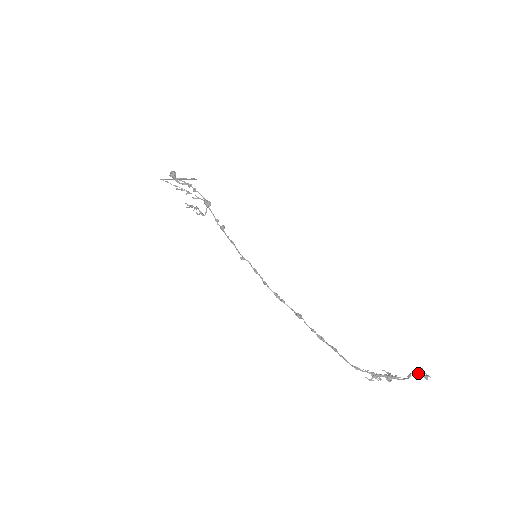
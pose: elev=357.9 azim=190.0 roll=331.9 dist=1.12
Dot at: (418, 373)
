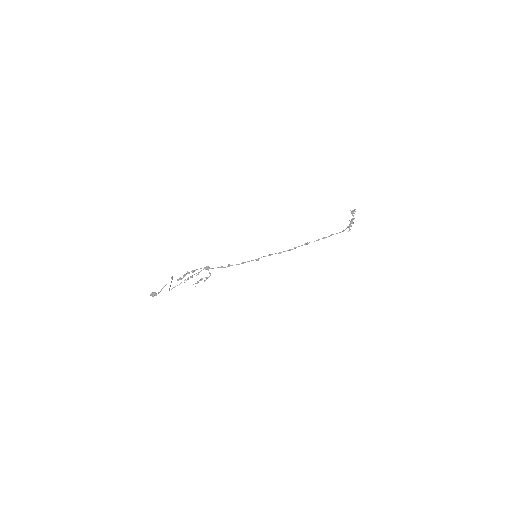
Dot at: (352, 213)
